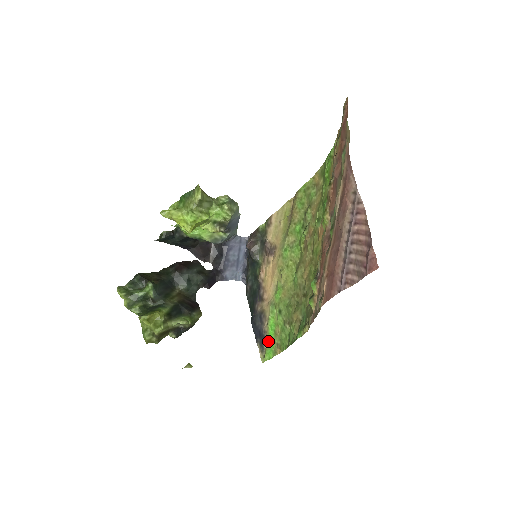
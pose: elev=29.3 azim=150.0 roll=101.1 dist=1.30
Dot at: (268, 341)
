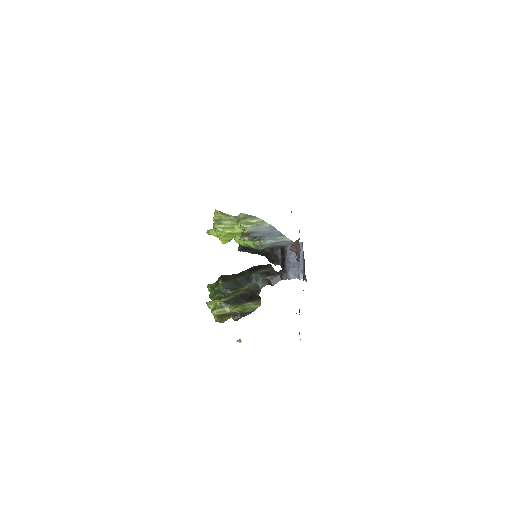
Dot at: occluded
